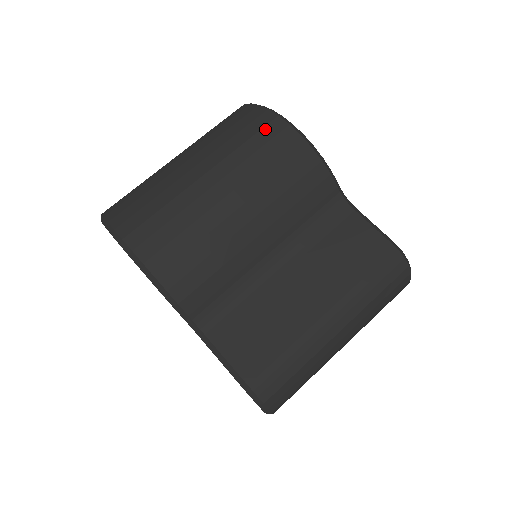
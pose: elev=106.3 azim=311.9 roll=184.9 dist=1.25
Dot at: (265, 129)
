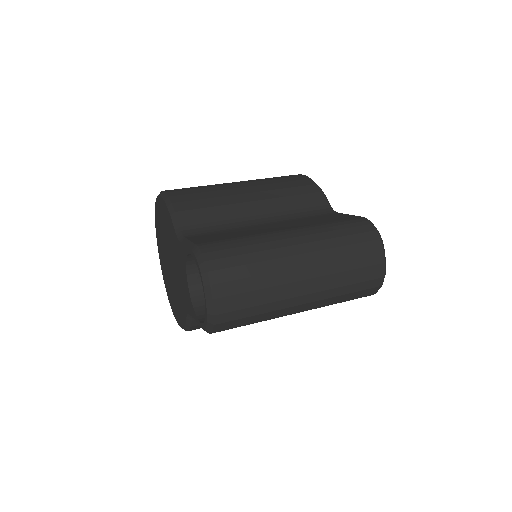
Dot at: occluded
